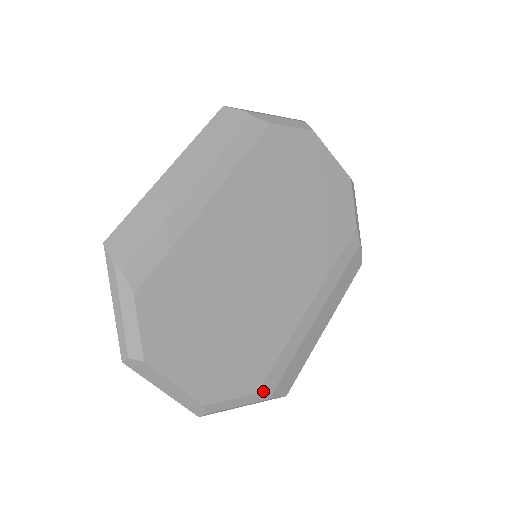
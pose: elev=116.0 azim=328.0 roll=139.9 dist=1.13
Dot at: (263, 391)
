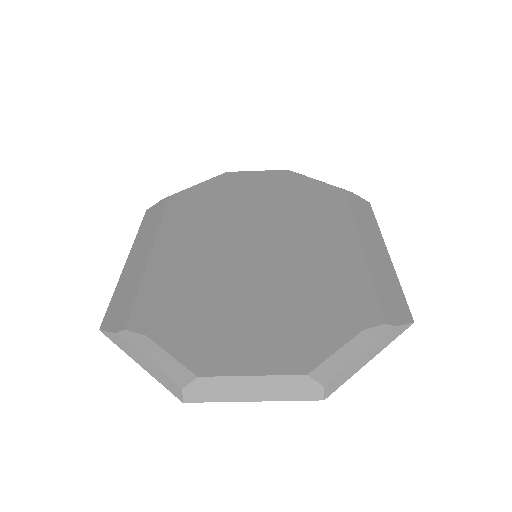
Dot at: (369, 325)
